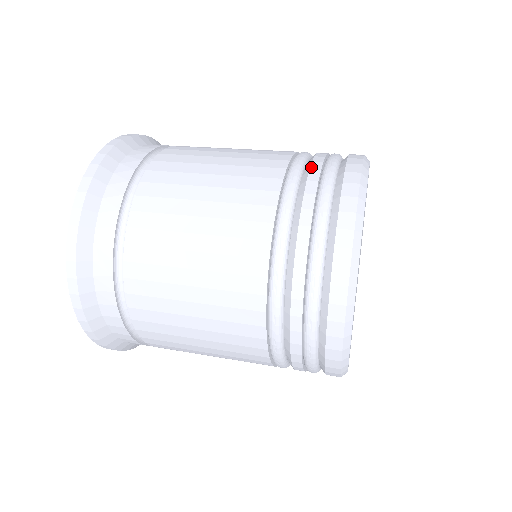
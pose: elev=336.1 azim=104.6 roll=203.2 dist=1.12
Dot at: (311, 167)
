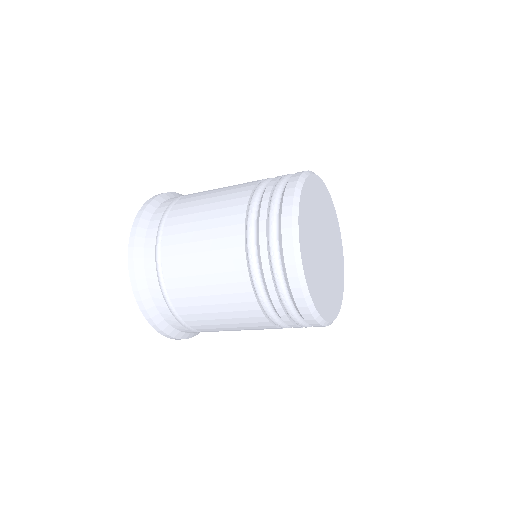
Dot at: occluded
